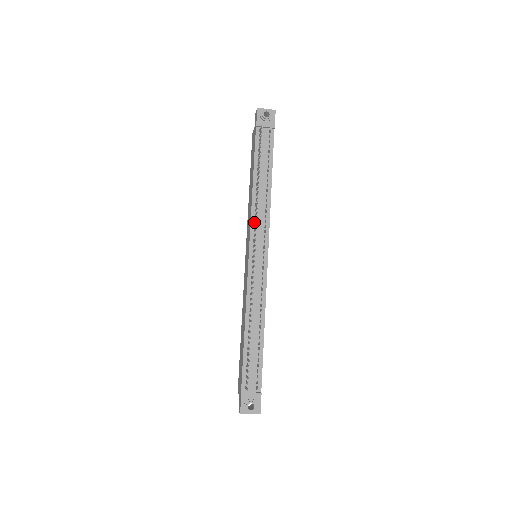
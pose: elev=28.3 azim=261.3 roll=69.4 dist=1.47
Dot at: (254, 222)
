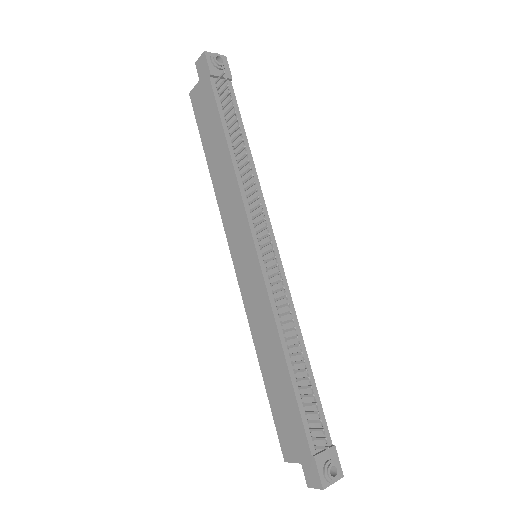
Dot at: (248, 206)
